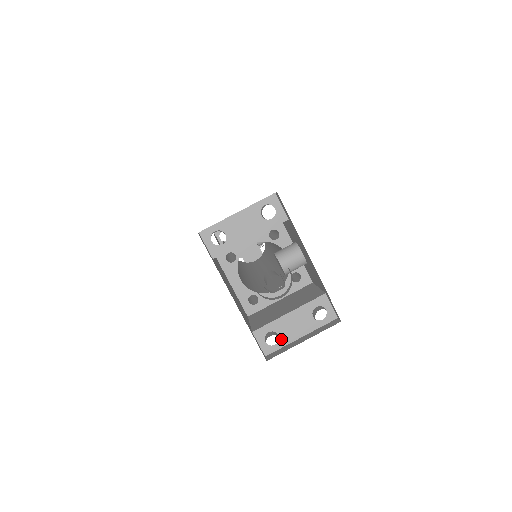
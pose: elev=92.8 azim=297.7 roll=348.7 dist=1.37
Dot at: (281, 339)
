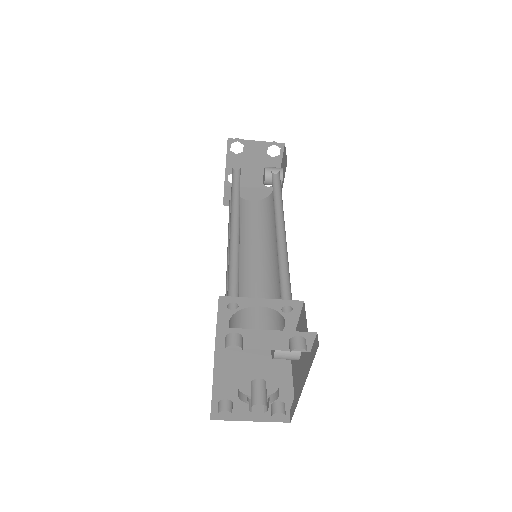
Dot at: (233, 405)
